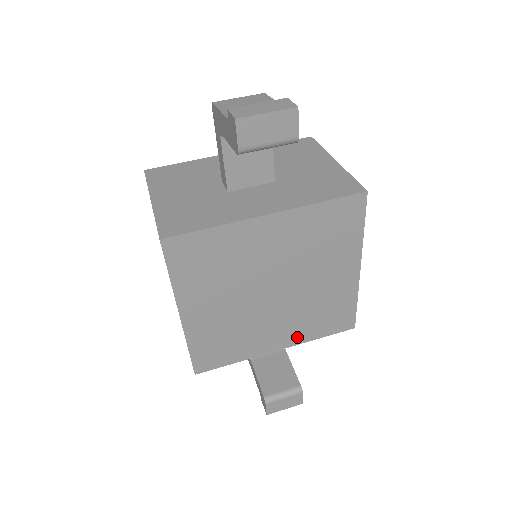
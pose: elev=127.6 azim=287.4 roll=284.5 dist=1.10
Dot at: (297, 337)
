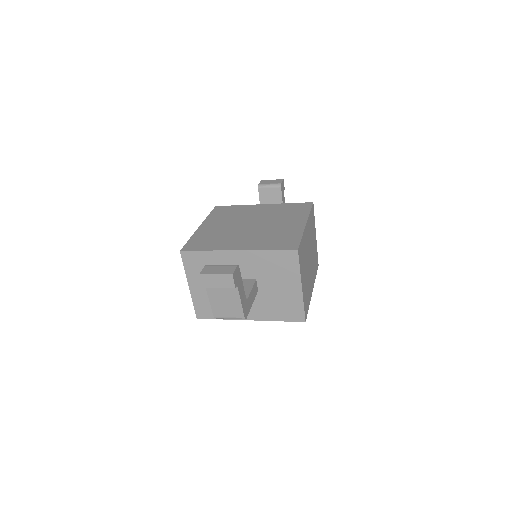
Dot at: (253, 246)
